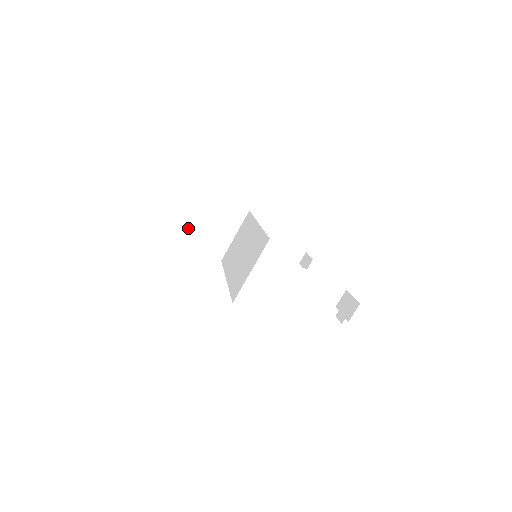
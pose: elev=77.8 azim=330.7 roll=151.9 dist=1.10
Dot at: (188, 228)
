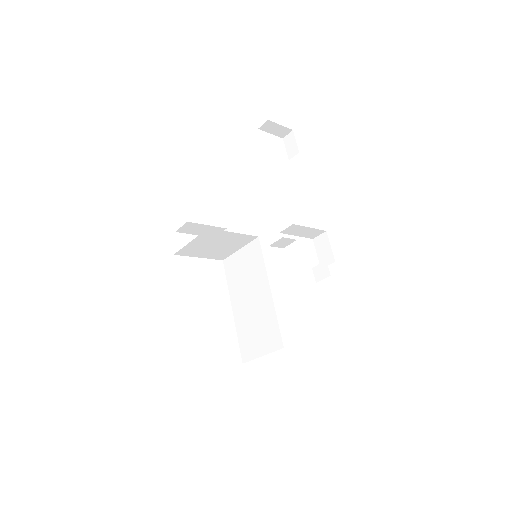
Dot at: (195, 250)
